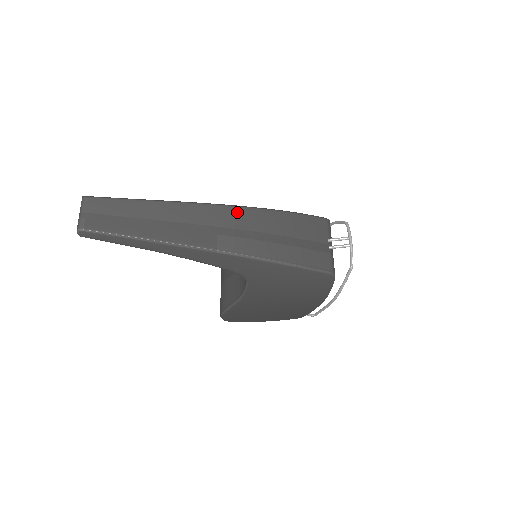
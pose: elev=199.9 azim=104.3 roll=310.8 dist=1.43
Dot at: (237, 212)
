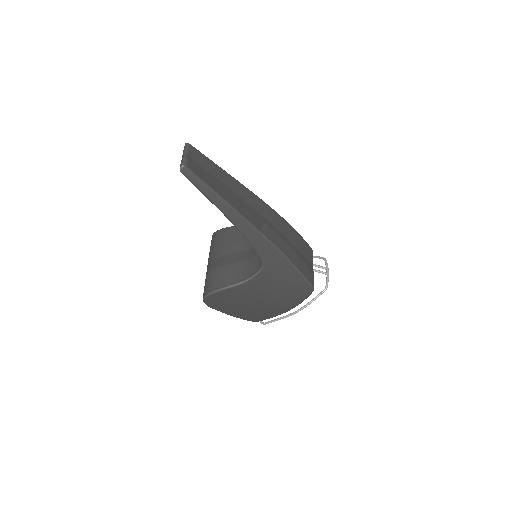
Dot at: (274, 214)
